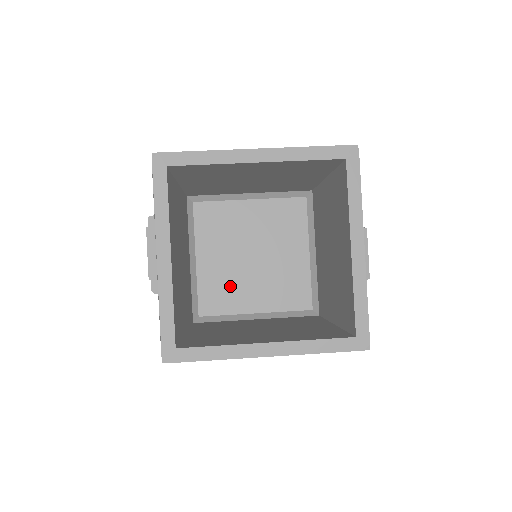
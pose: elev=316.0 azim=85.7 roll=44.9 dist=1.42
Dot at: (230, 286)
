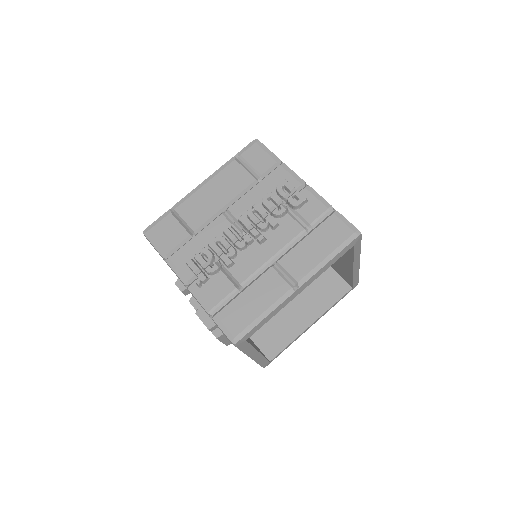
Dot at: occluded
